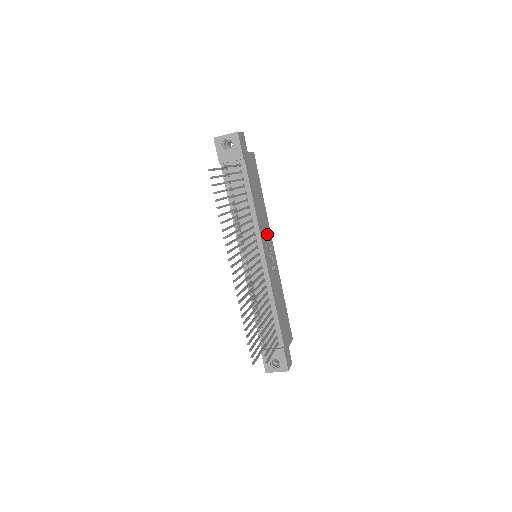
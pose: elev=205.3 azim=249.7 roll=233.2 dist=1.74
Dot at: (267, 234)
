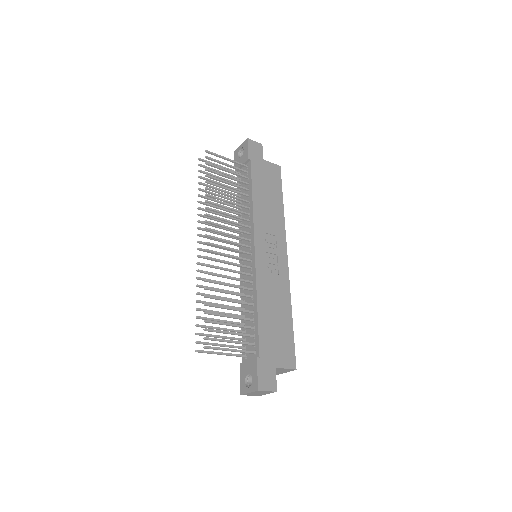
Dot at: (276, 237)
